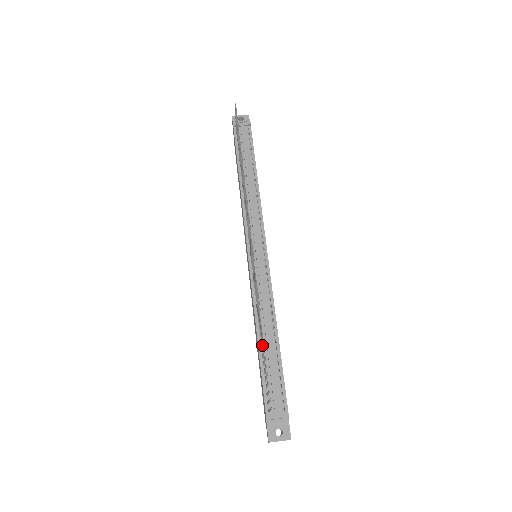
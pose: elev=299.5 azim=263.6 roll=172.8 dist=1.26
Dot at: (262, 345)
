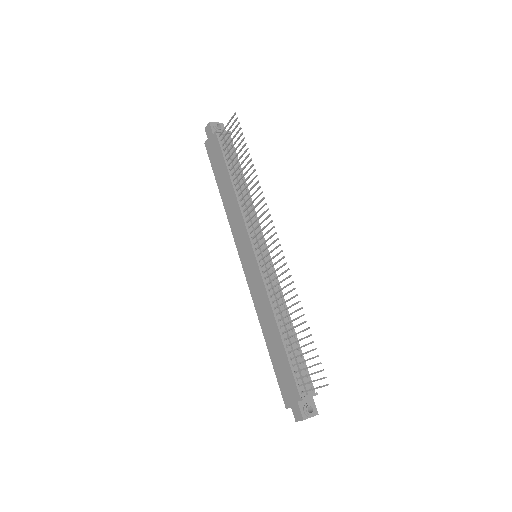
Dot at: occluded
